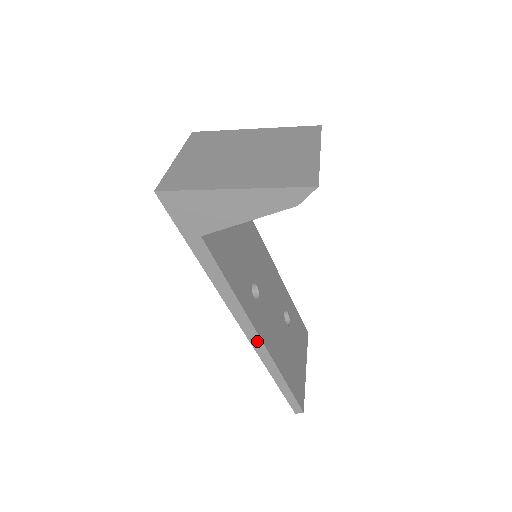
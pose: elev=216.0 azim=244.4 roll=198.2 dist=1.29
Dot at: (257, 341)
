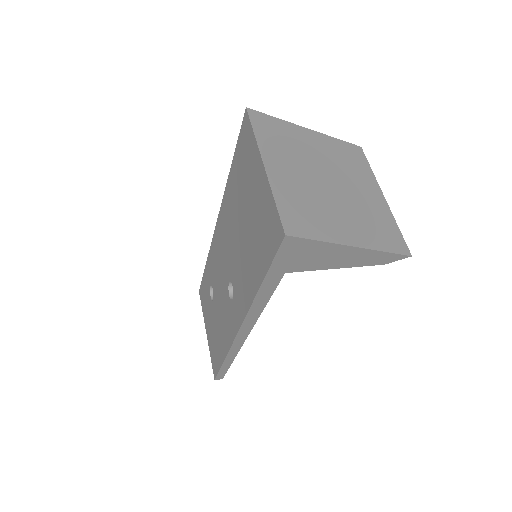
Dot at: (241, 340)
